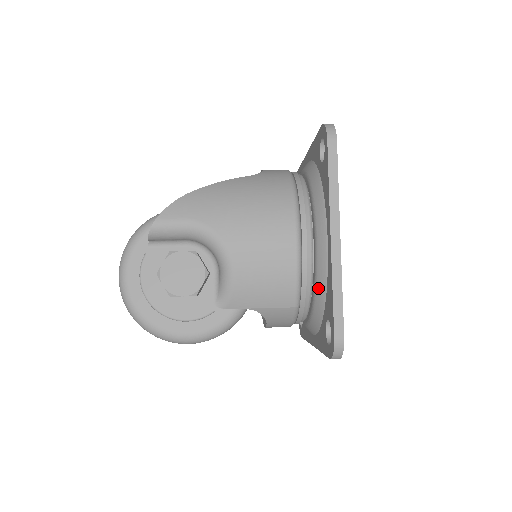
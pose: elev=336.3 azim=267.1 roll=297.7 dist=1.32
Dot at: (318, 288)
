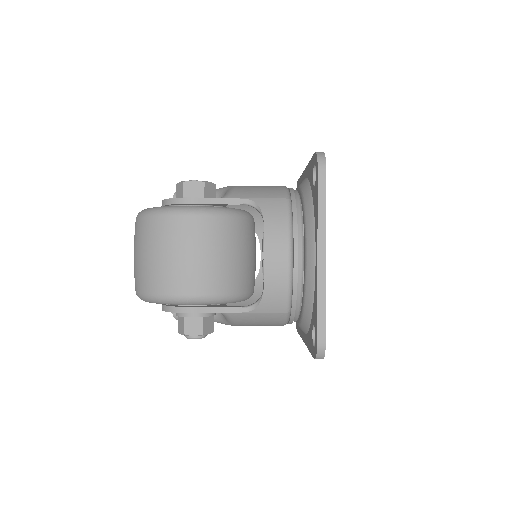
Dot at: (304, 189)
